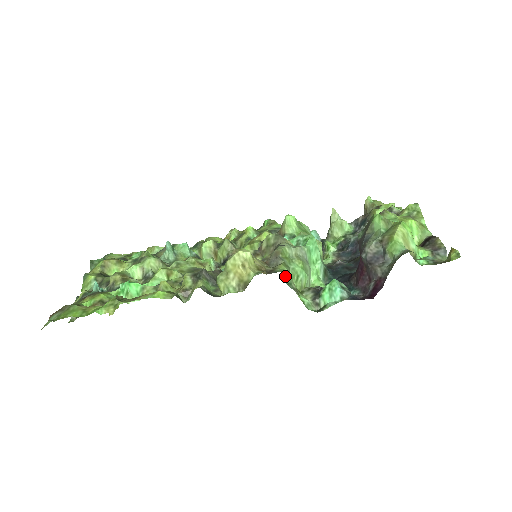
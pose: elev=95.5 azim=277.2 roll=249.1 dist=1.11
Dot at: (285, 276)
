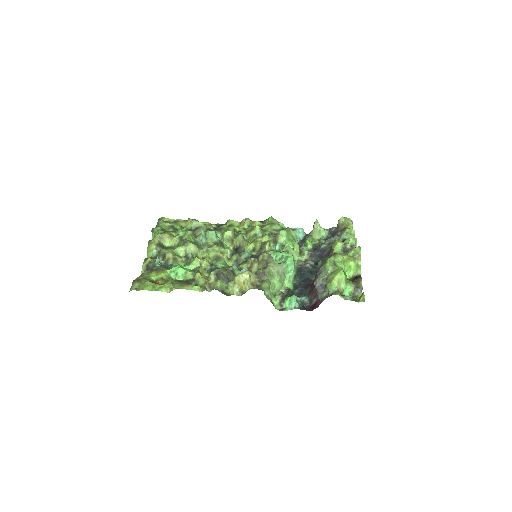
Dot at: (266, 291)
